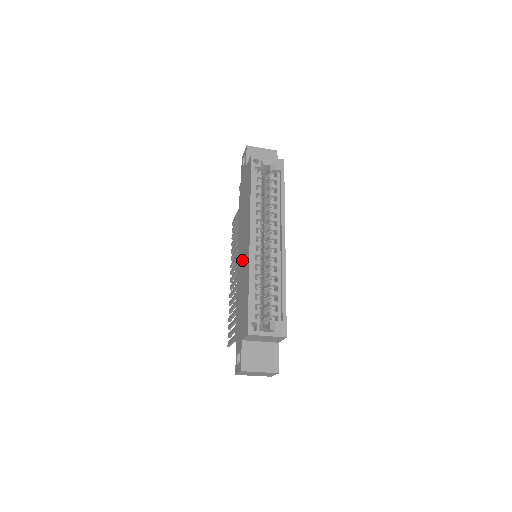
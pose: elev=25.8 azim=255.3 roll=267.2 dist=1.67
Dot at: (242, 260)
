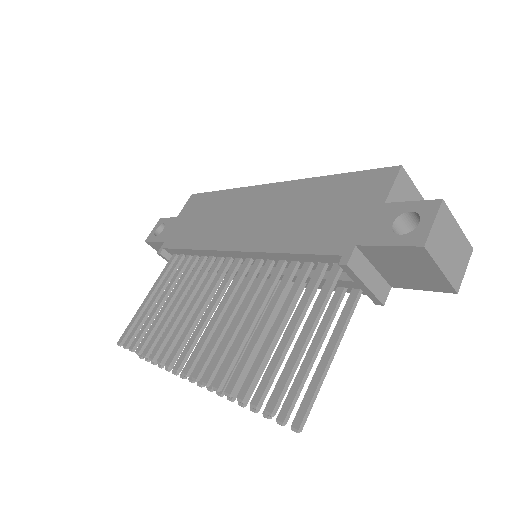
Dot at: (263, 218)
